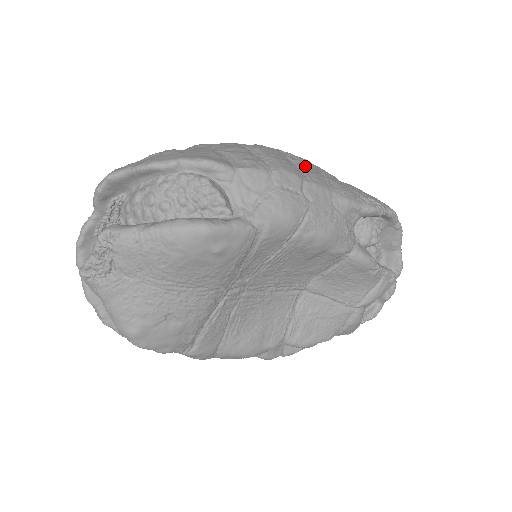
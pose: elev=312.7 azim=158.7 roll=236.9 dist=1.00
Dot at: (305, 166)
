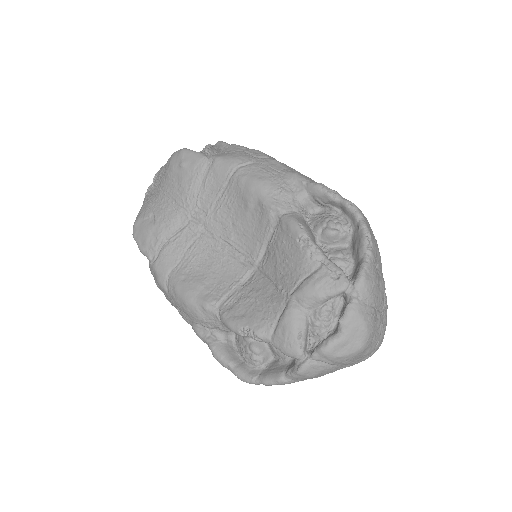
Dot at: occluded
